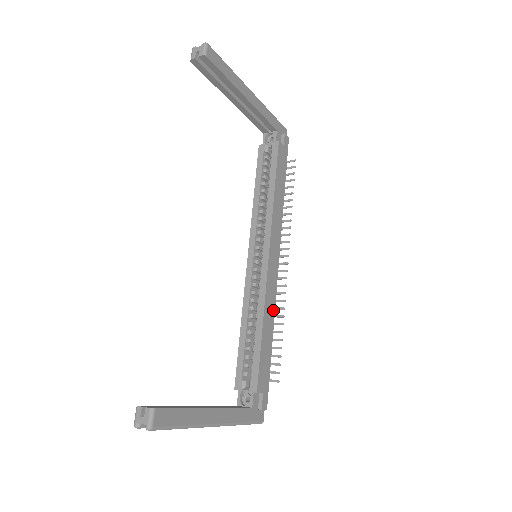
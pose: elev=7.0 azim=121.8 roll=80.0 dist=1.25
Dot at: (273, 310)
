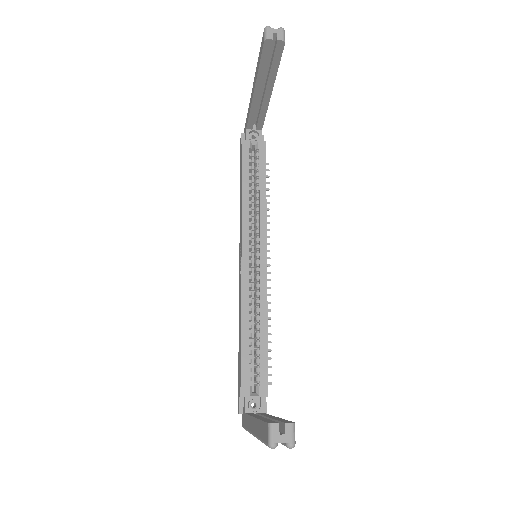
Dot at: occluded
